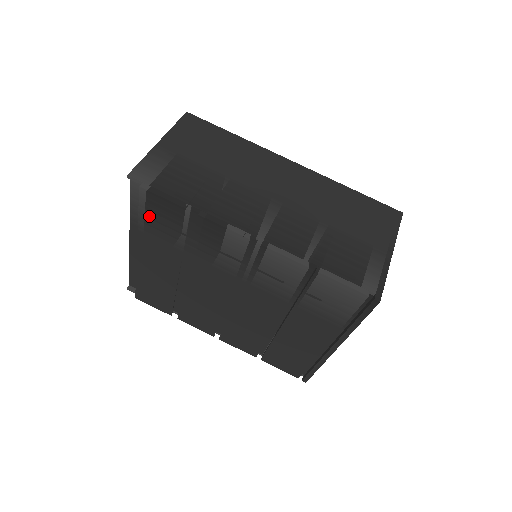
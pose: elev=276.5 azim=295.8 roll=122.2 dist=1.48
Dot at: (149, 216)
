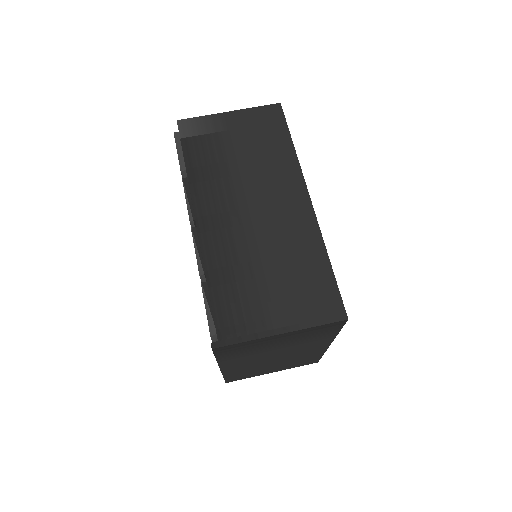
Dot at: occluded
